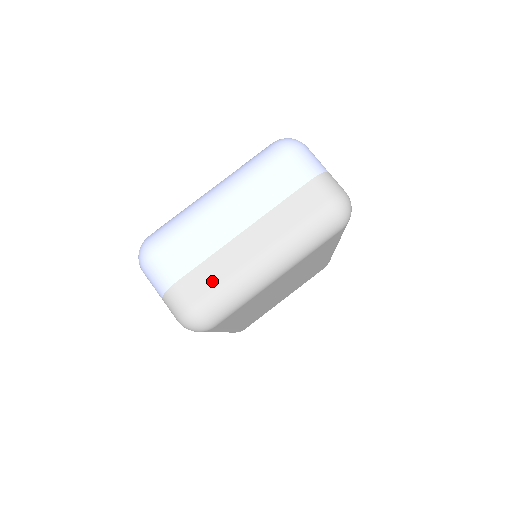
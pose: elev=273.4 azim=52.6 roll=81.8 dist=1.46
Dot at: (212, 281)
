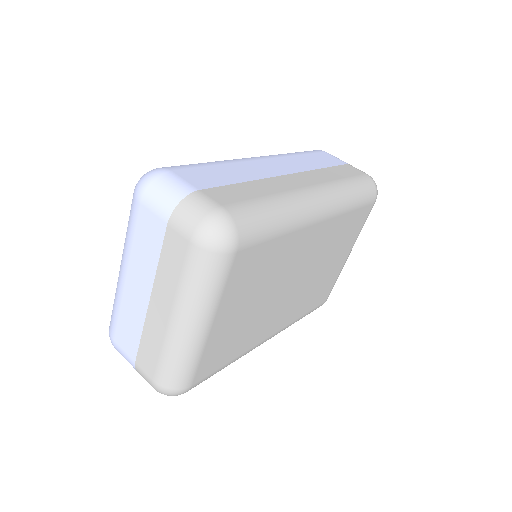
Dot at: (153, 357)
